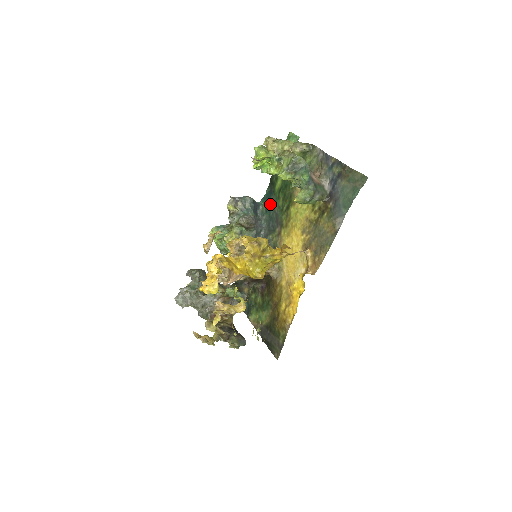
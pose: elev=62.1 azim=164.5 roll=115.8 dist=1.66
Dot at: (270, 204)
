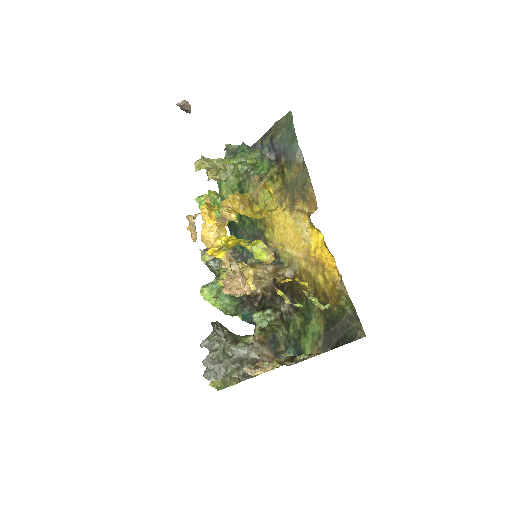
Dot at: (241, 238)
